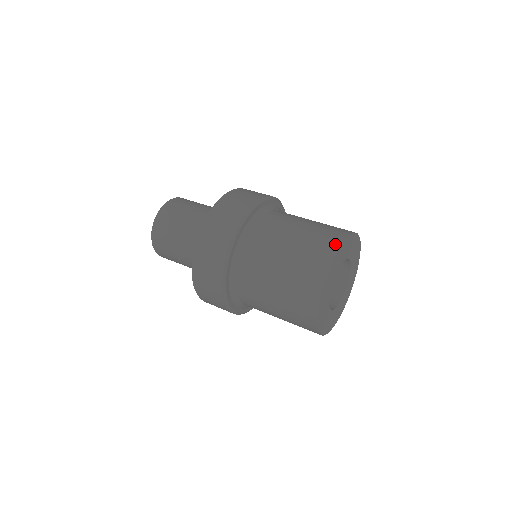
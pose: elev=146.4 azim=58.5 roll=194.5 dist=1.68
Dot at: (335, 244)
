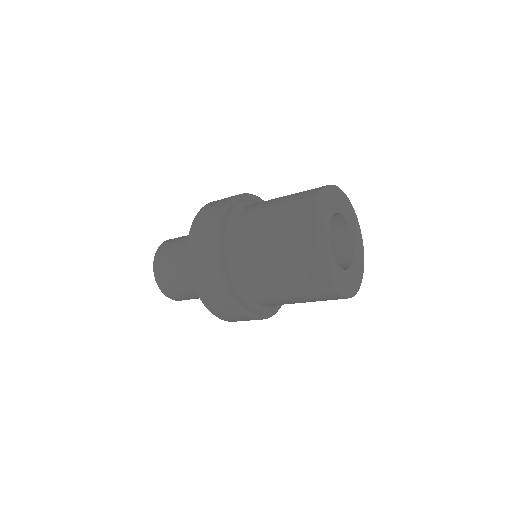
Dot at: occluded
